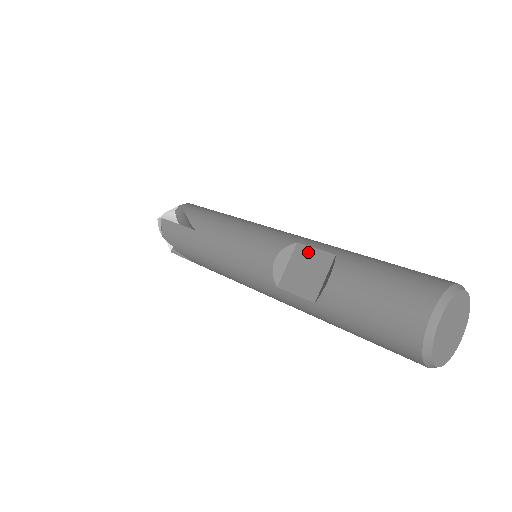
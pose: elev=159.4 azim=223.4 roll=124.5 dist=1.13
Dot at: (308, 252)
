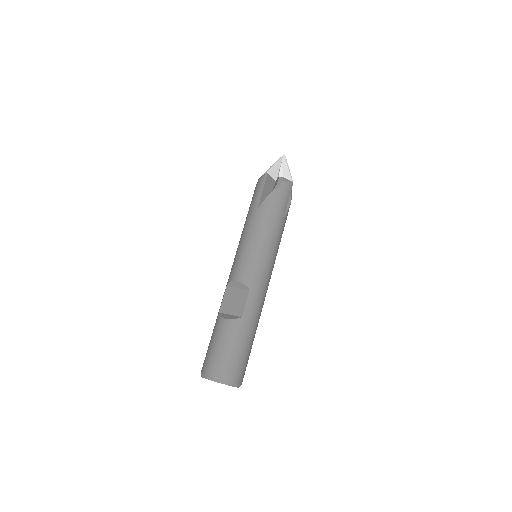
Dot at: (244, 299)
